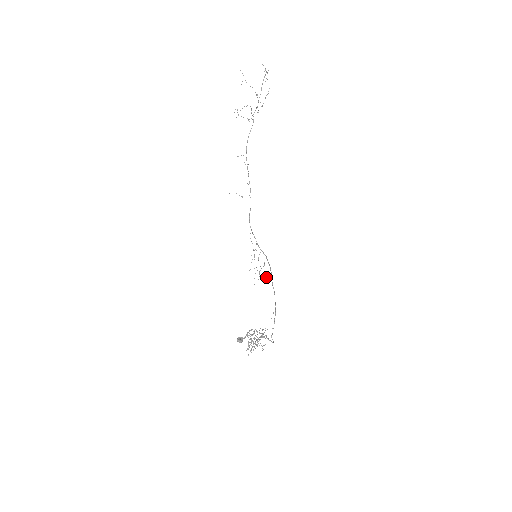
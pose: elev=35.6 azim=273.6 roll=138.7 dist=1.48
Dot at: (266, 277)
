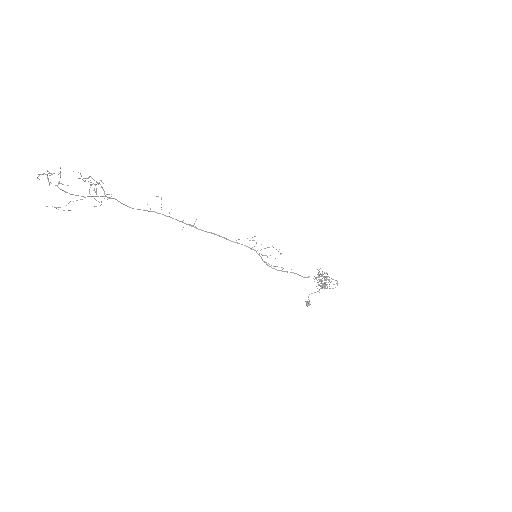
Dot at: occluded
